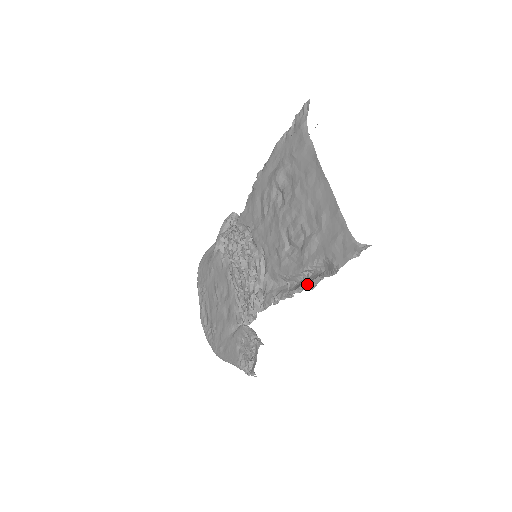
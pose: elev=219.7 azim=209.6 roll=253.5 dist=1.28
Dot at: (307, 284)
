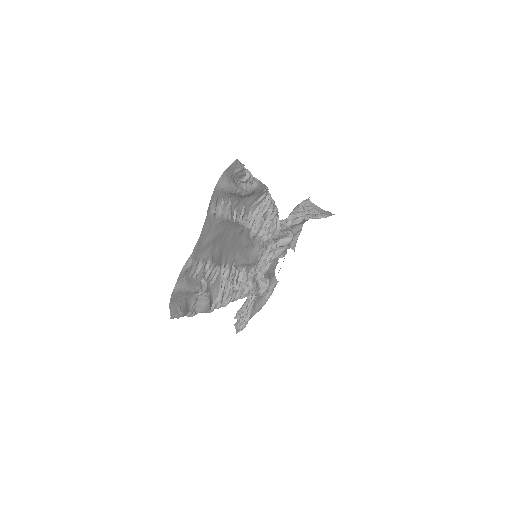
Dot at: occluded
